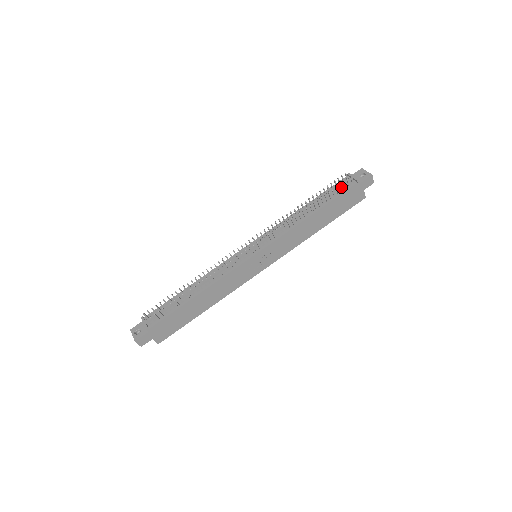
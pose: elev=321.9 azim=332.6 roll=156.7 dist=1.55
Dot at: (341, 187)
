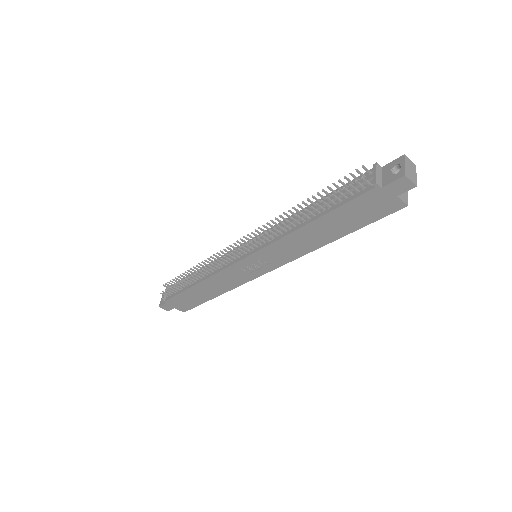
Dot at: (348, 191)
